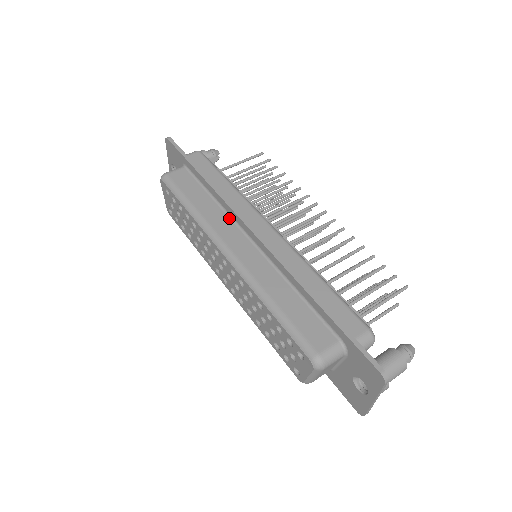
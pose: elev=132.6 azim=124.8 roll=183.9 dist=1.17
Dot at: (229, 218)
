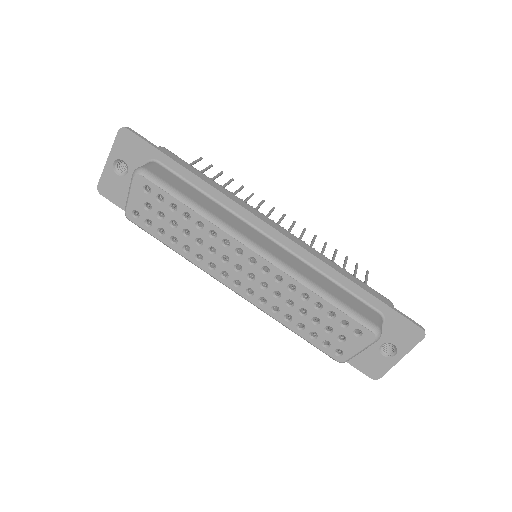
Dot at: (237, 217)
